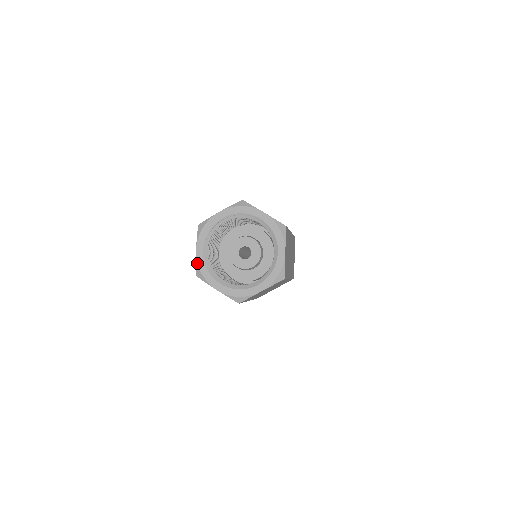
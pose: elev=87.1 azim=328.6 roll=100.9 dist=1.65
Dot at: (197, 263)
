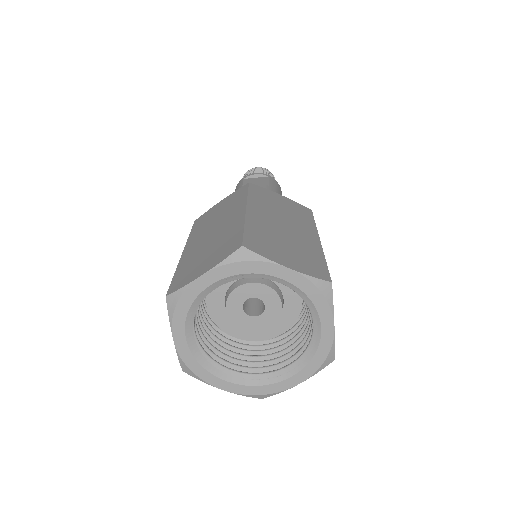
Dot at: (185, 290)
